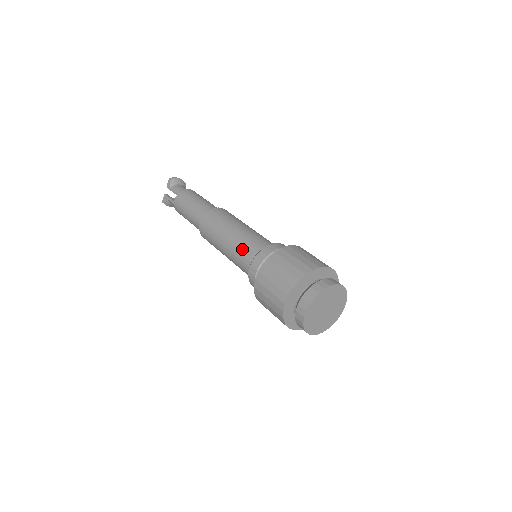
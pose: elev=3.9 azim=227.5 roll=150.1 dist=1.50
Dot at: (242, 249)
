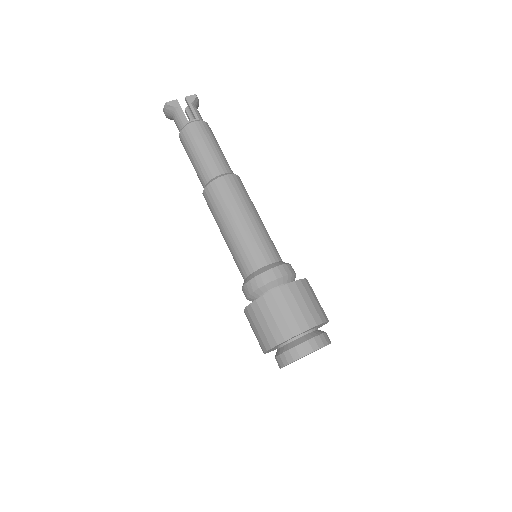
Dot at: (264, 244)
